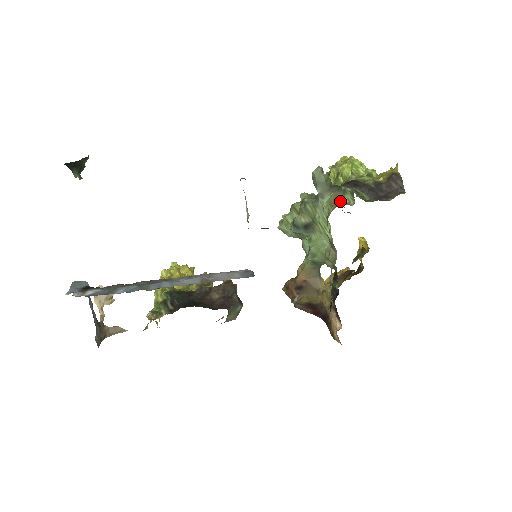
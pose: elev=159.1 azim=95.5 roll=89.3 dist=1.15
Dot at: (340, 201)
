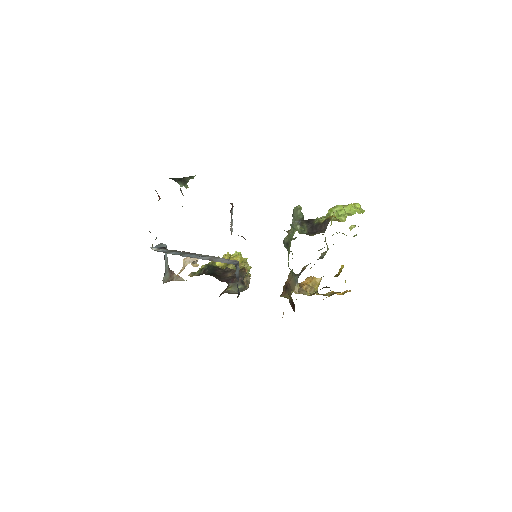
Dot at: (289, 230)
